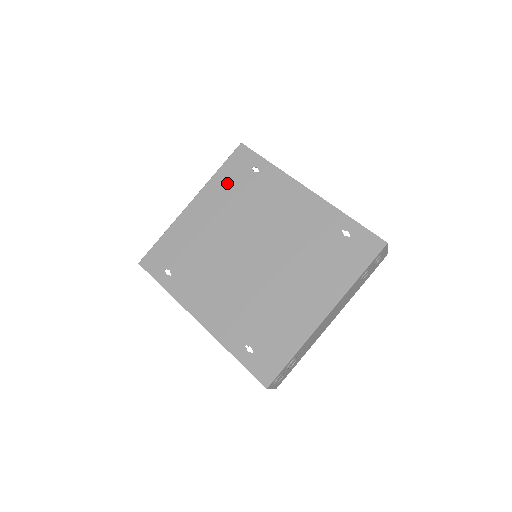
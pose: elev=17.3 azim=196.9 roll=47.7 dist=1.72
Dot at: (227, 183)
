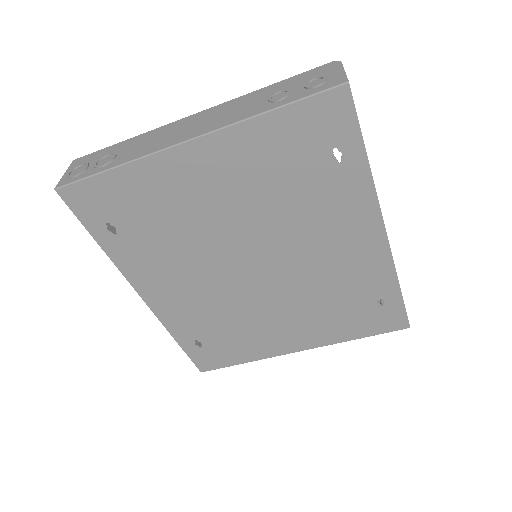
Dot at: (274, 148)
